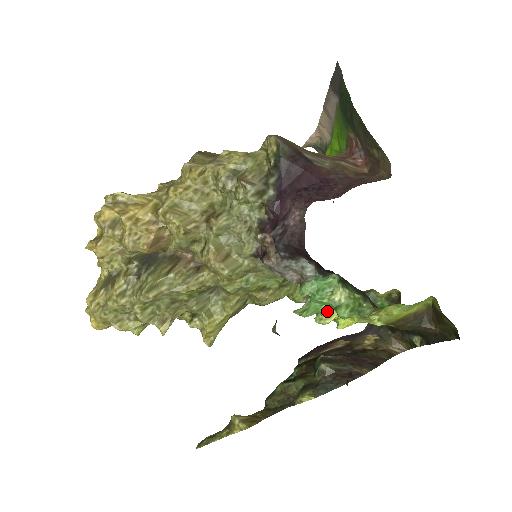
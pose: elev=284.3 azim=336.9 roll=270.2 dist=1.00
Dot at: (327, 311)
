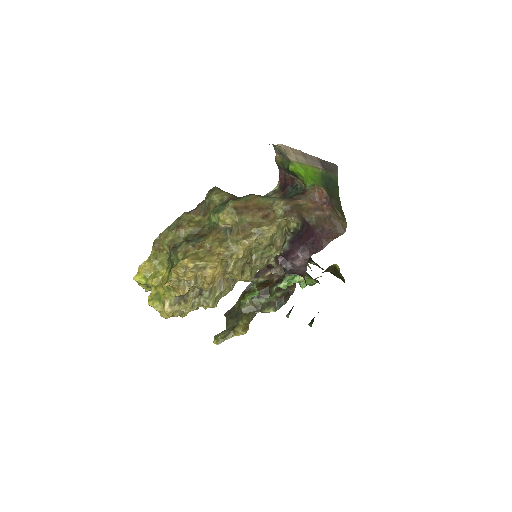
Dot at: occluded
